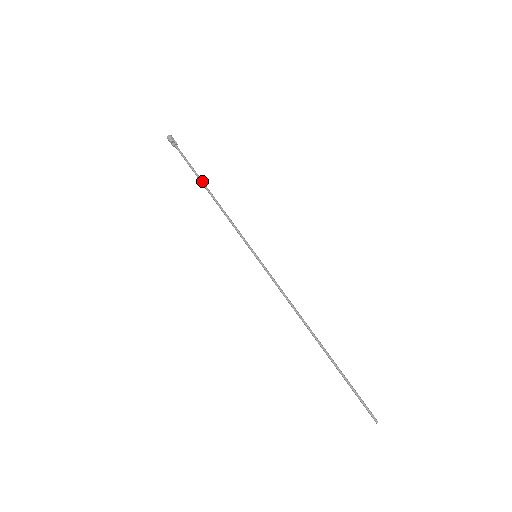
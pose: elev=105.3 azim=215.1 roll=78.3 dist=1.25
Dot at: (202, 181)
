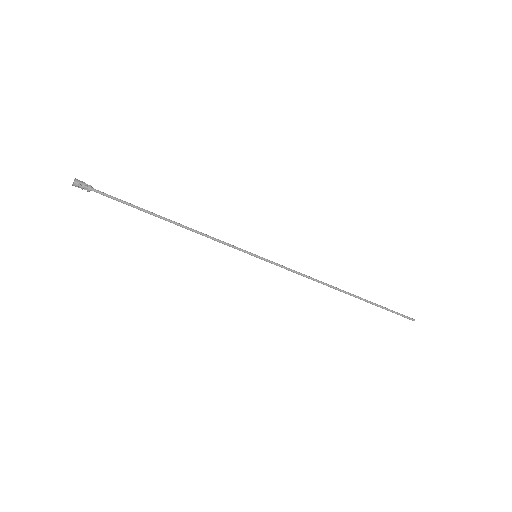
Dot at: (152, 214)
